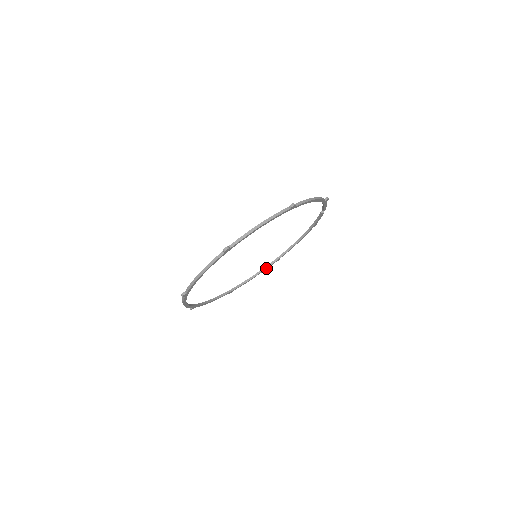
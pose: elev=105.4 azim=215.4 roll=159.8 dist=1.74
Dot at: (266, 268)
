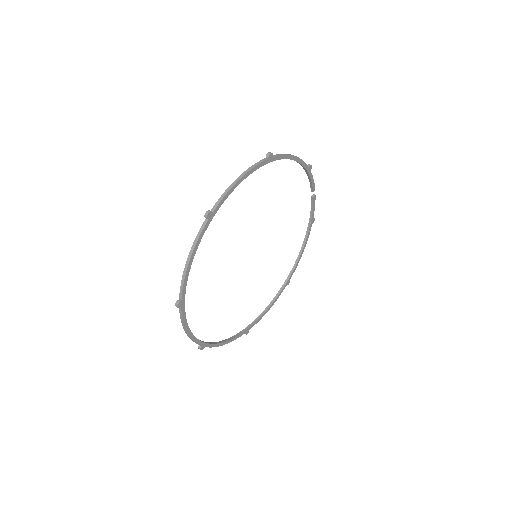
Dot at: (278, 294)
